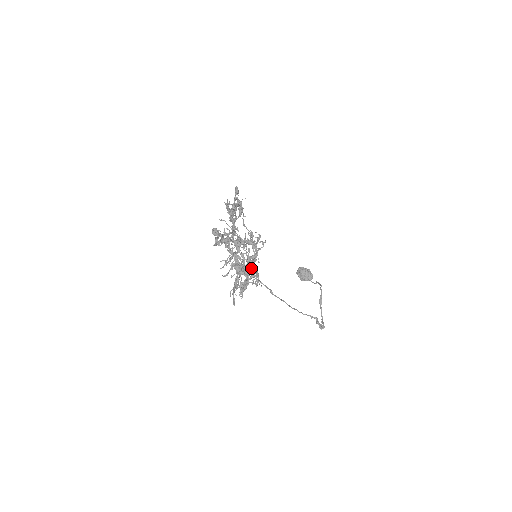
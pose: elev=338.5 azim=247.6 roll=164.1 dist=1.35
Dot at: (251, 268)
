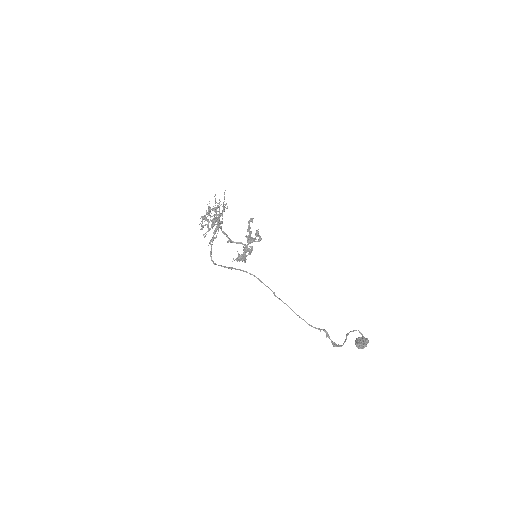
Dot at: (215, 219)
